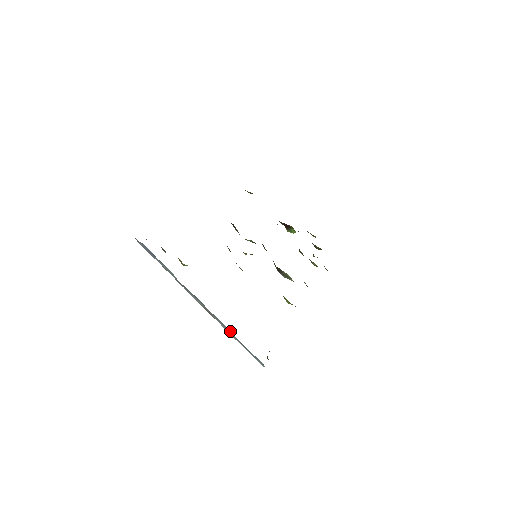
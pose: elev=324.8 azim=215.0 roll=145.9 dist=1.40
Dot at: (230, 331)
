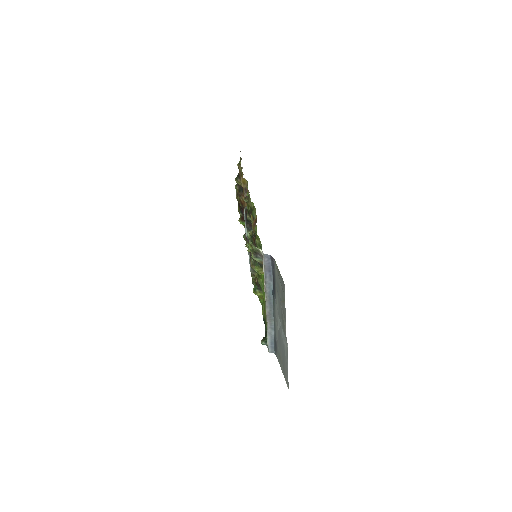
Dot at: (273, 331)
